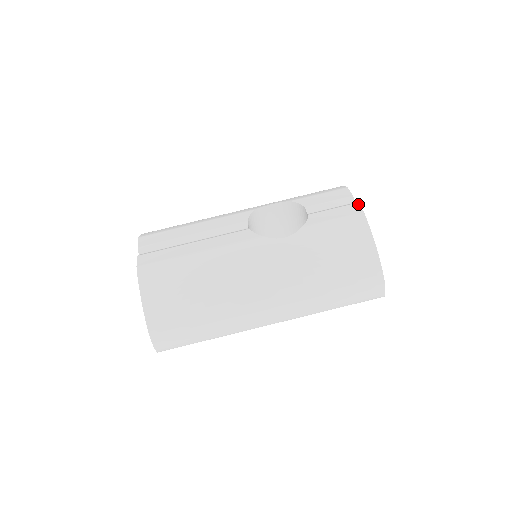
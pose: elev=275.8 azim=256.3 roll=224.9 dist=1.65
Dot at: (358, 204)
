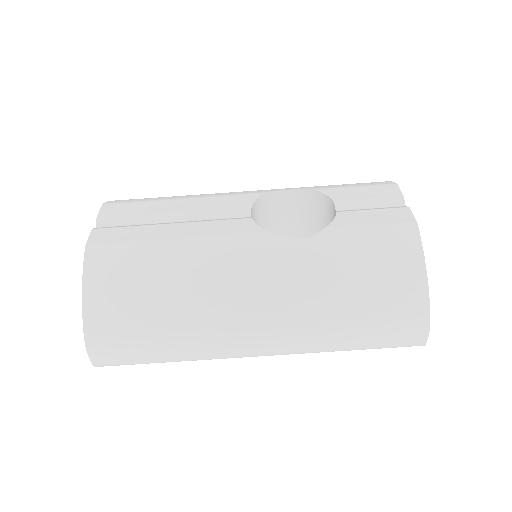
Dot at: (410, 209)
